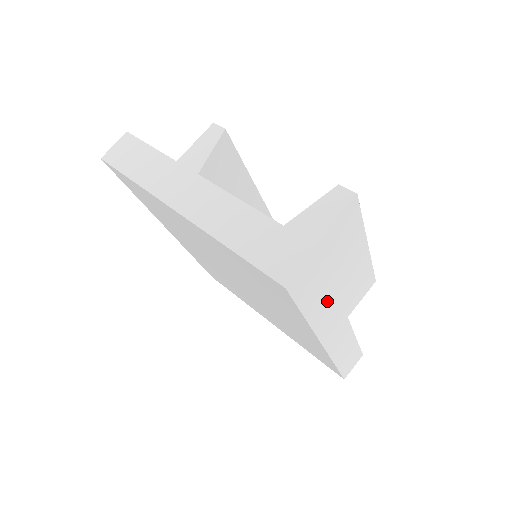
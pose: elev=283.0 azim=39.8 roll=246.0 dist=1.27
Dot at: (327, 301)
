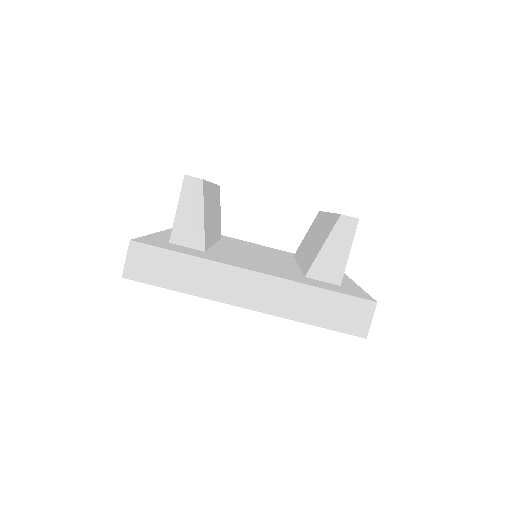
Dot at: occluded
